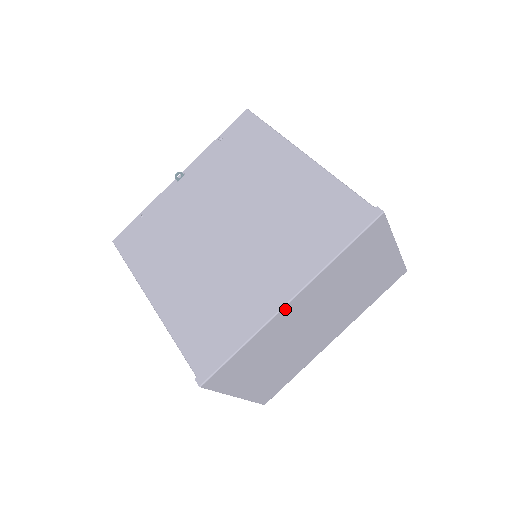
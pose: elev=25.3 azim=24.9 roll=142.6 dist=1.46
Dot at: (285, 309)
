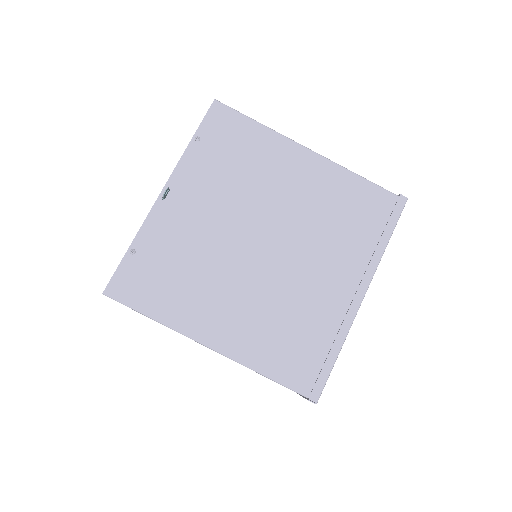
Dot at: (359, 304)
